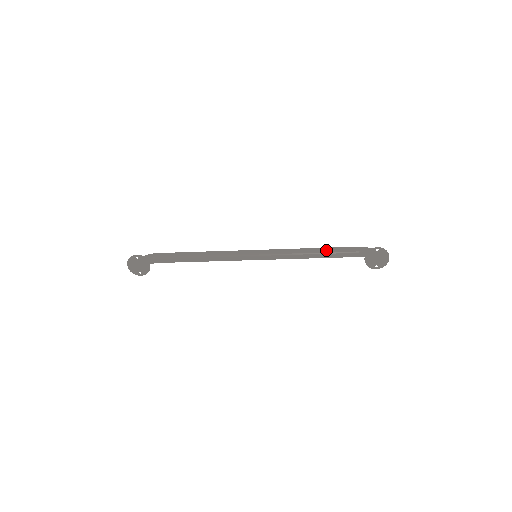
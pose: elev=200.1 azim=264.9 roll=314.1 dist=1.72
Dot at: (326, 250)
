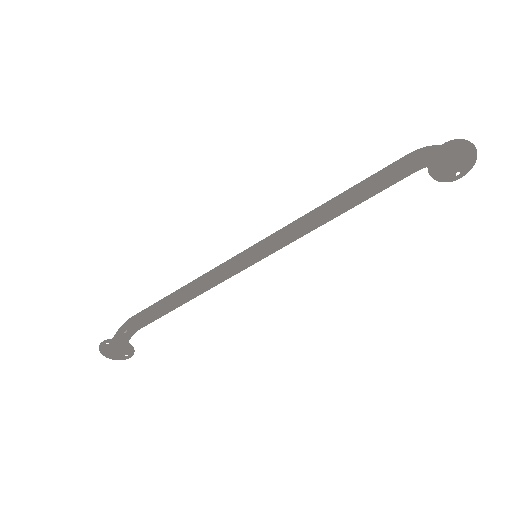
Dot at: (356, 191)
